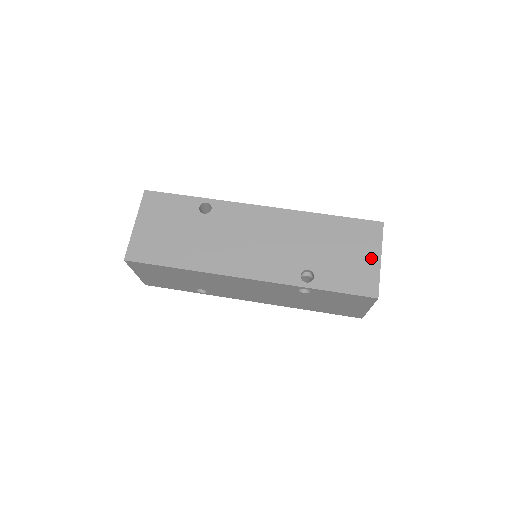
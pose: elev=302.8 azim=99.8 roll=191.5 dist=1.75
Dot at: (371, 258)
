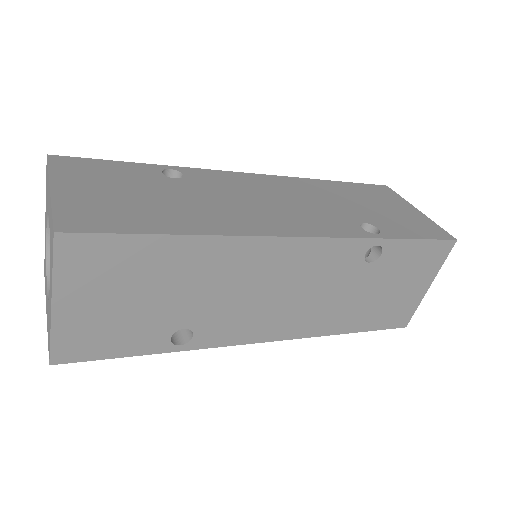
Dot at: (410, 210)
